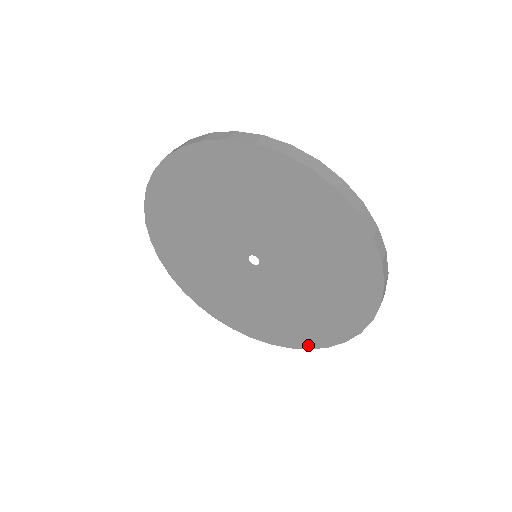
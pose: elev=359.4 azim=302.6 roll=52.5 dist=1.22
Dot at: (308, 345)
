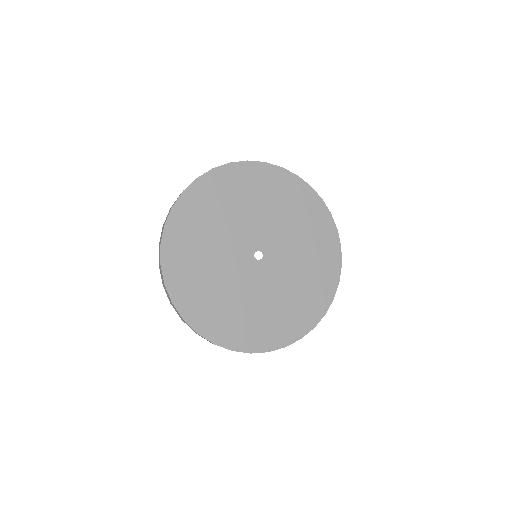
Dot at: (285, 342)
